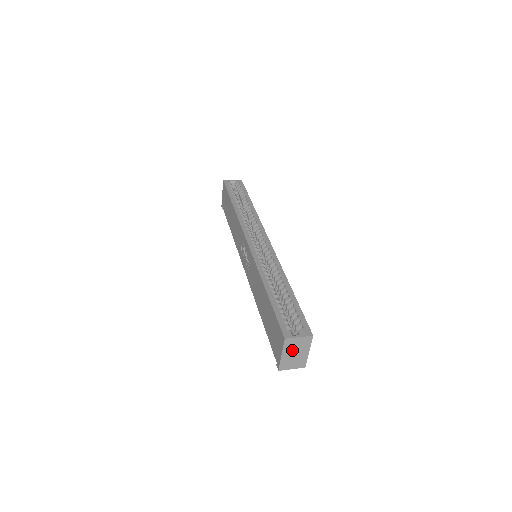
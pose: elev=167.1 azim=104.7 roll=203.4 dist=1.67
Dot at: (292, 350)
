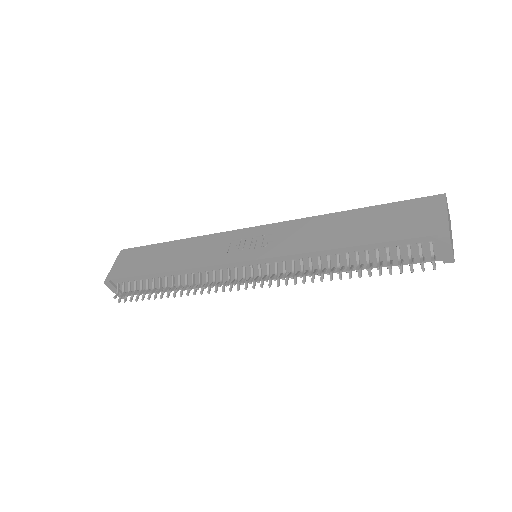
Dot at: occluded
